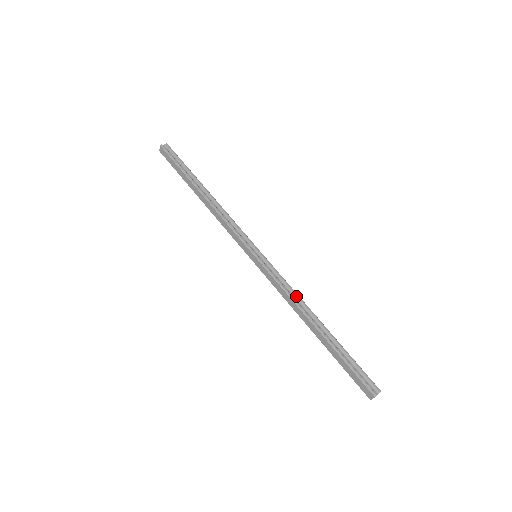
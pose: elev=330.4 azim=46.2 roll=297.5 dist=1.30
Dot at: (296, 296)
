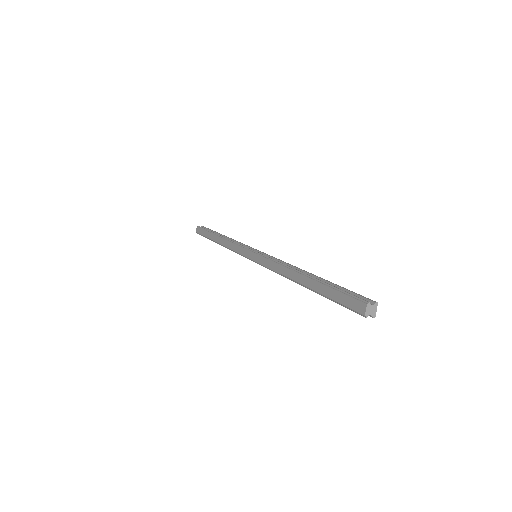
Dot at: (287, 264)
